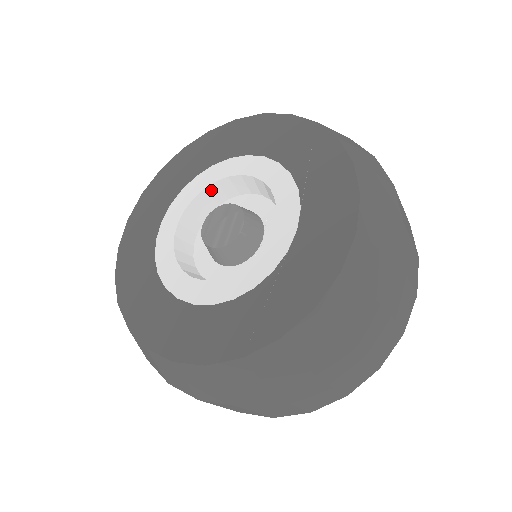
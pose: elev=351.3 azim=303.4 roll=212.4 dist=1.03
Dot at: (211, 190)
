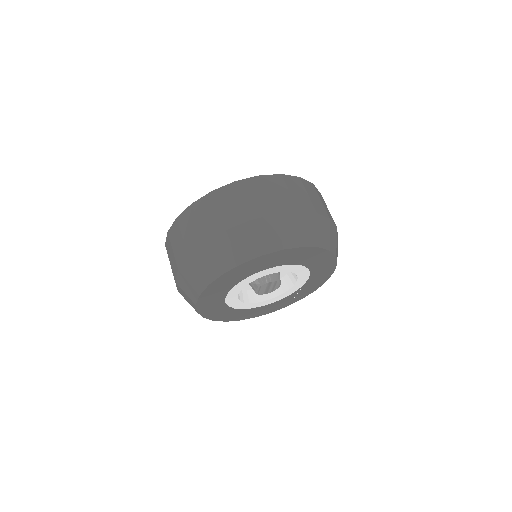
Dot at: occluded
